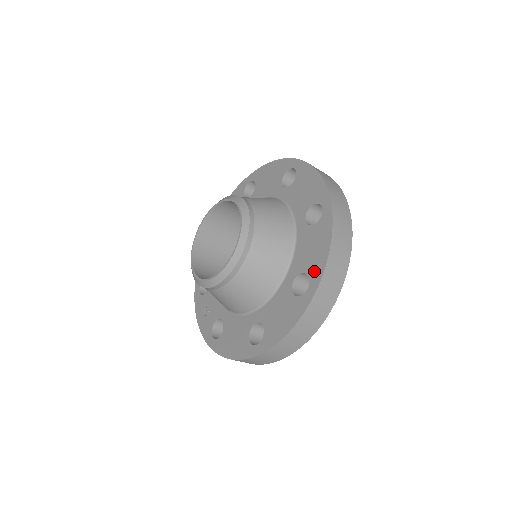
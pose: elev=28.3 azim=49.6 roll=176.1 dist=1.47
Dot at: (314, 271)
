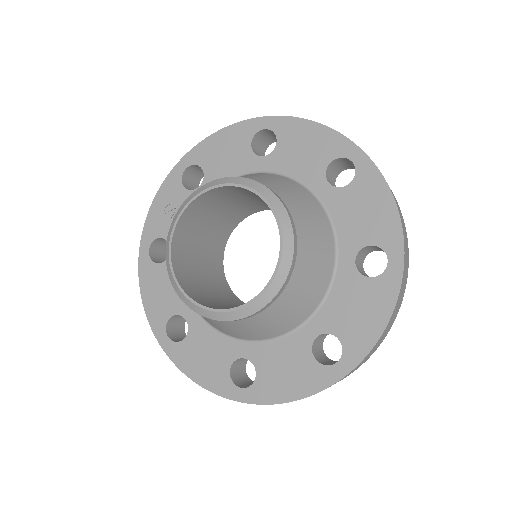
Dot at: (262, 389)
